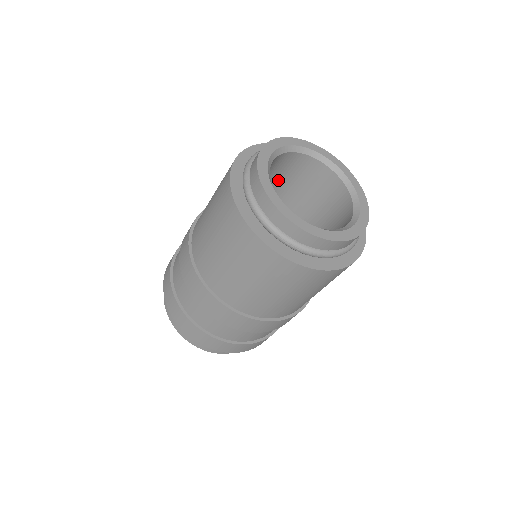
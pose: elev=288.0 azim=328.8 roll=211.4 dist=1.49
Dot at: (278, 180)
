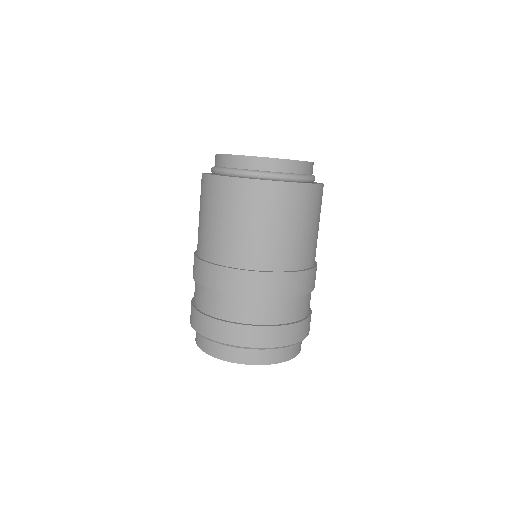
Dot at: occluded
